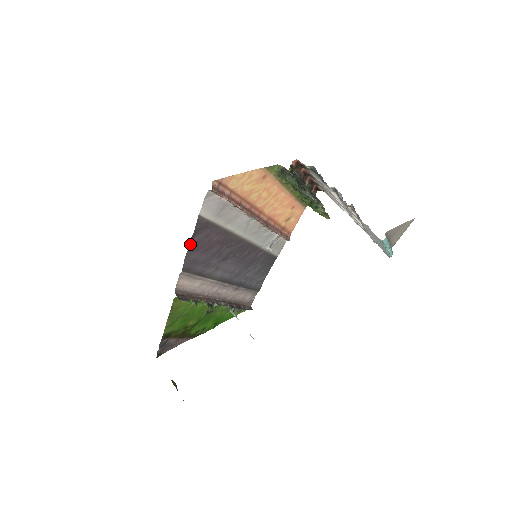
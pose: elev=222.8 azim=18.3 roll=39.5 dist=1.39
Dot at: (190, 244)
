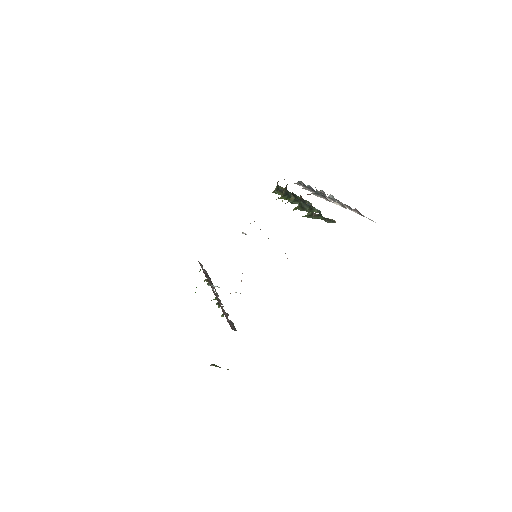
Dot at: occluded
